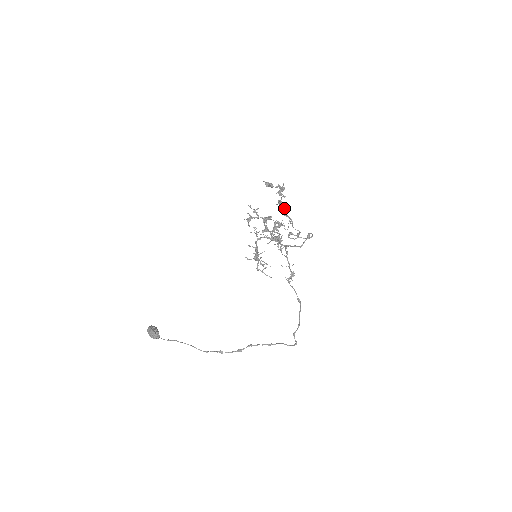
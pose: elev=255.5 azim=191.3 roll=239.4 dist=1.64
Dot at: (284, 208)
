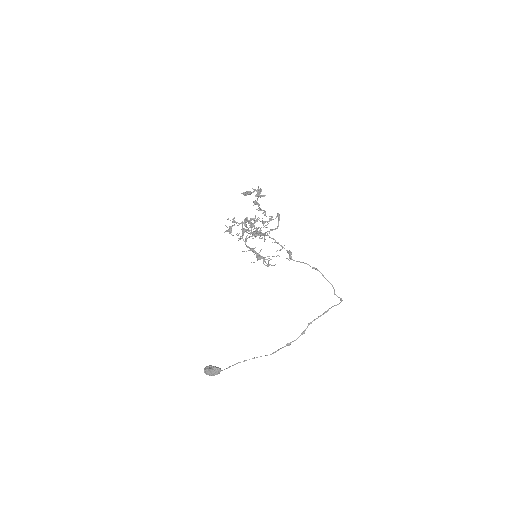
Dot at: occluded
